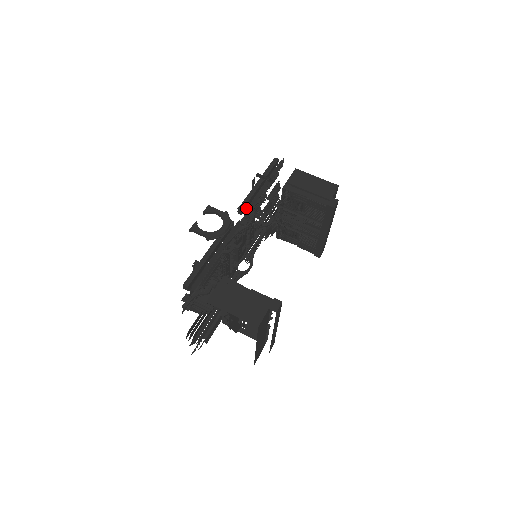
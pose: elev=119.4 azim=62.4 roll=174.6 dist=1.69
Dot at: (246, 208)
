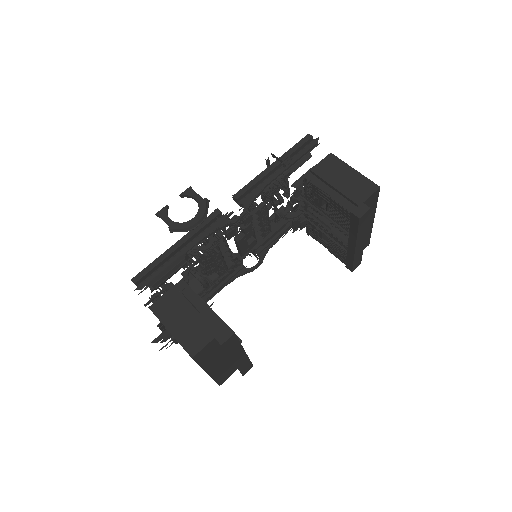
Dot at: occluded
